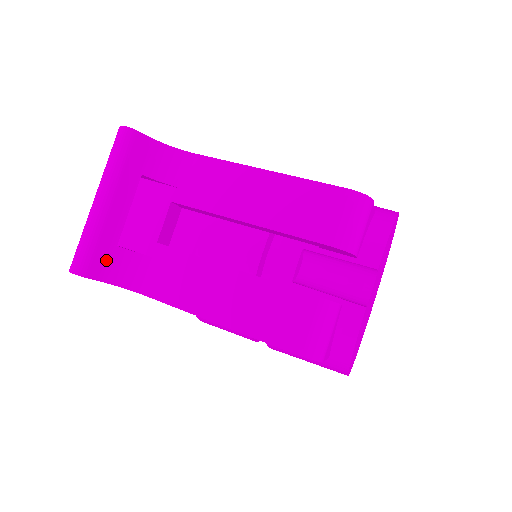
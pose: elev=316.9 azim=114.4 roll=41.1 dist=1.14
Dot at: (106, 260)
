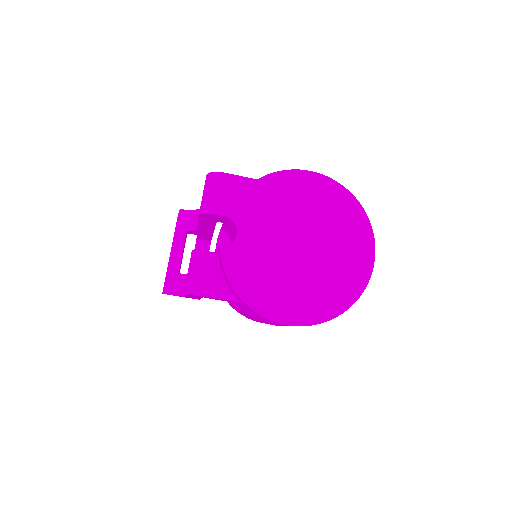
Dot at: (174, 282)
